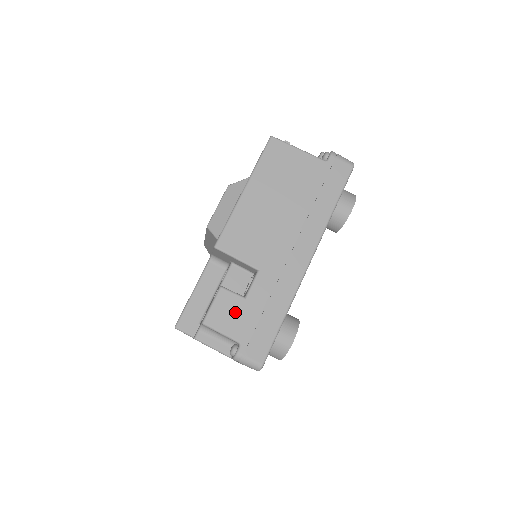
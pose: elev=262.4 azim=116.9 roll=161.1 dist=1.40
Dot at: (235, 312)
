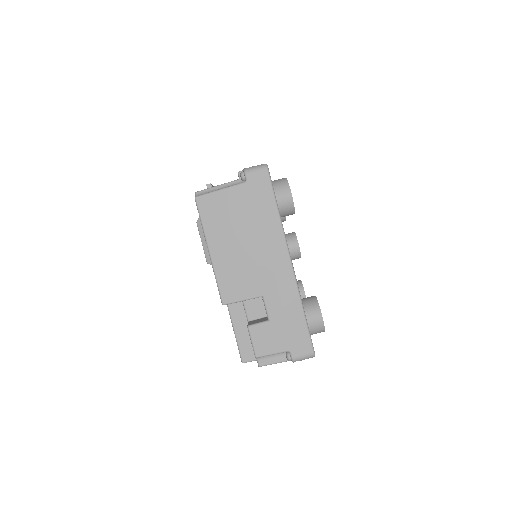
Dot at: (270, 335)
